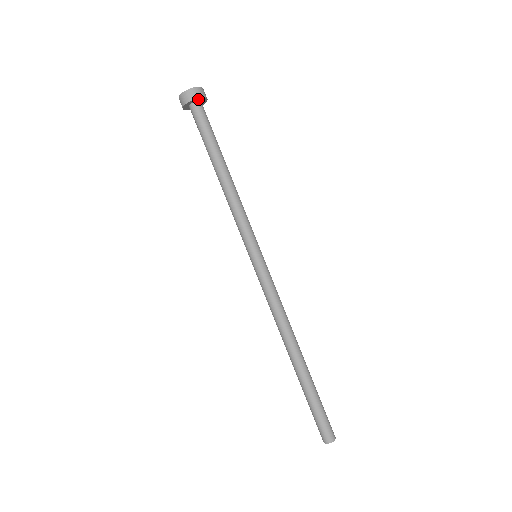
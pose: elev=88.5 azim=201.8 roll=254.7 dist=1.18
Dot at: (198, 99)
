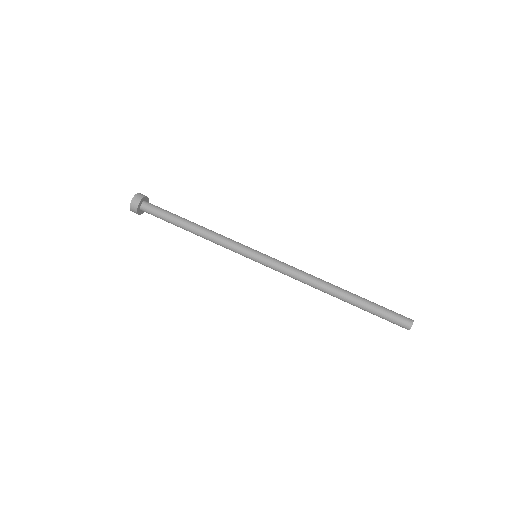
Dot at: (141, 201)
